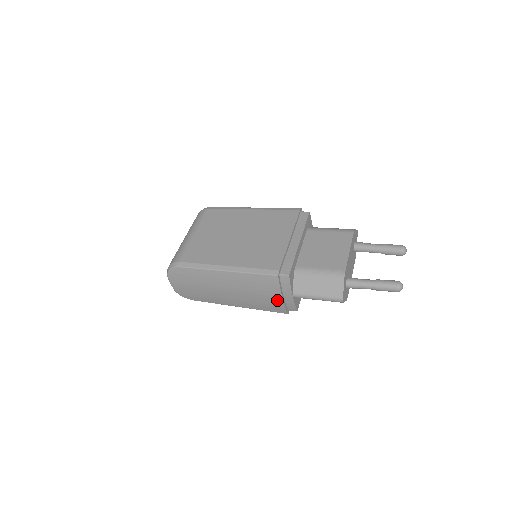
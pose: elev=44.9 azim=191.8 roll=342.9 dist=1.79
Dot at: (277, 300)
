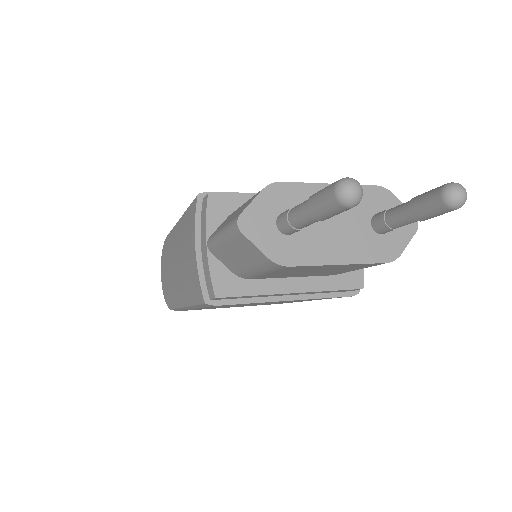
Dot at: (194, 257)
